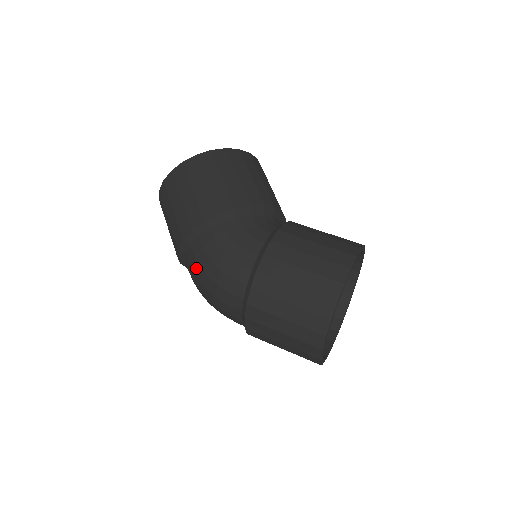
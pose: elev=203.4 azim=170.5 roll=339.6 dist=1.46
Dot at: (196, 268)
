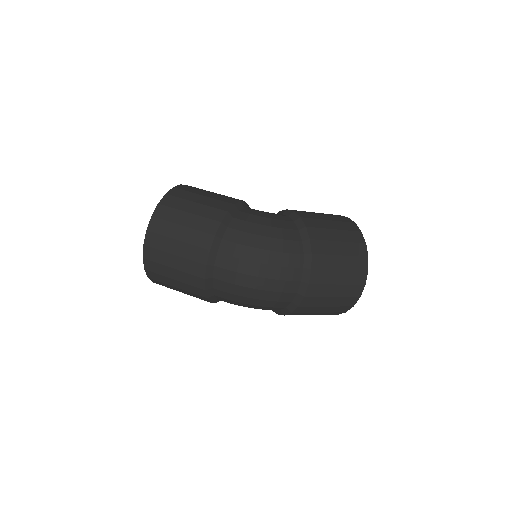
Dot at: (246, 239)
